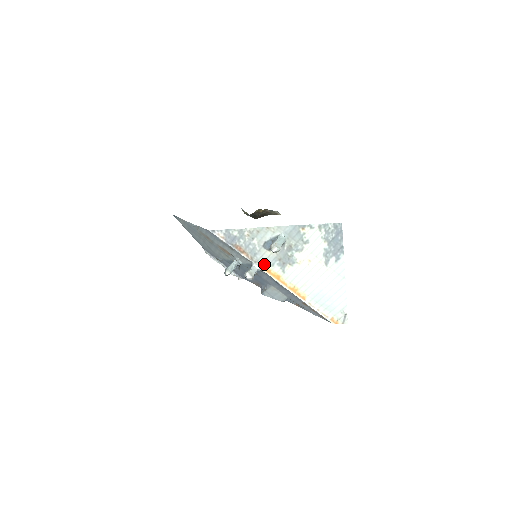
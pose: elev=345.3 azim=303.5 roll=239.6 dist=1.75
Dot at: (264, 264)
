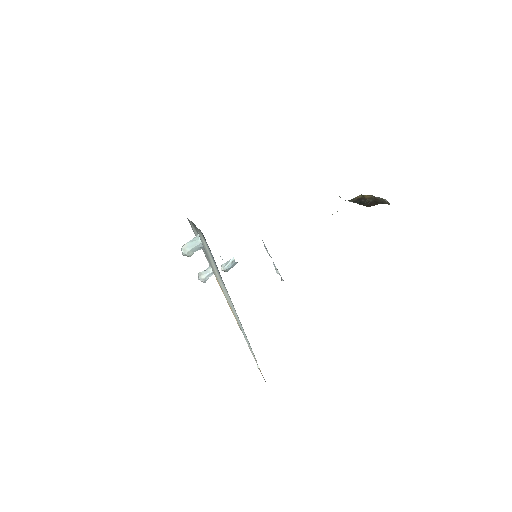
Dot at: occluded
